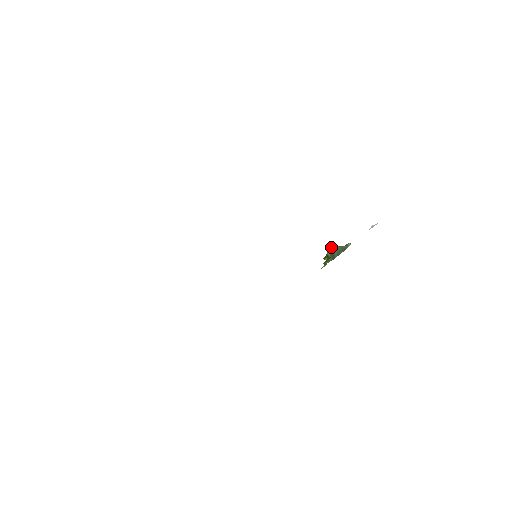
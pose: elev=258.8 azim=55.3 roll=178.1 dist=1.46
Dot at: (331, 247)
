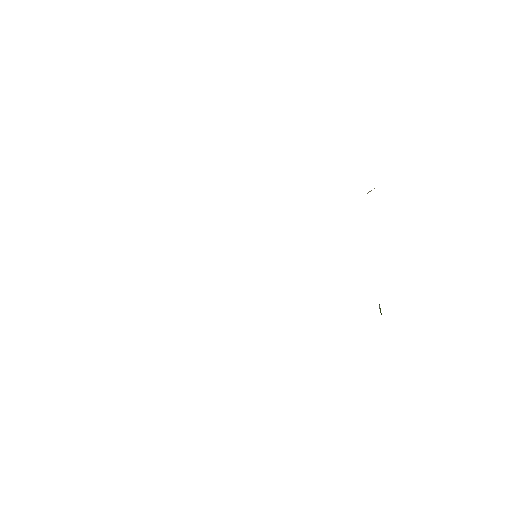
Dot at: occluded
